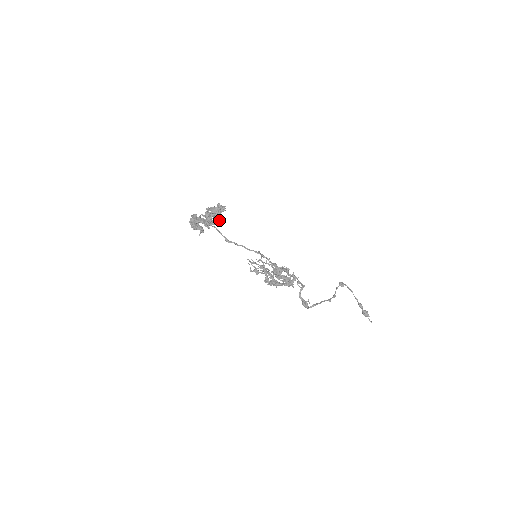
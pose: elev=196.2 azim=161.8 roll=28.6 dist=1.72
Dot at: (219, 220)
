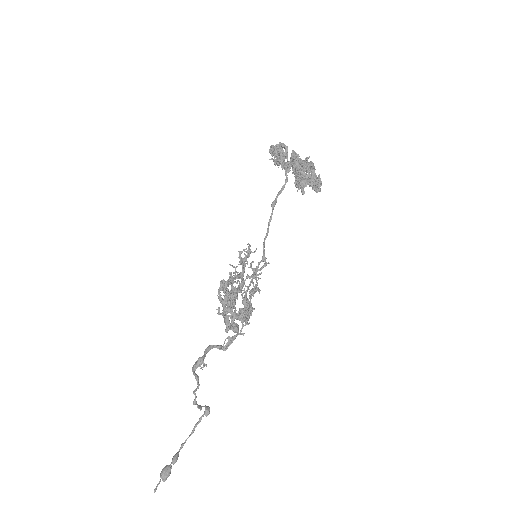
Dot at: (304, 185)
